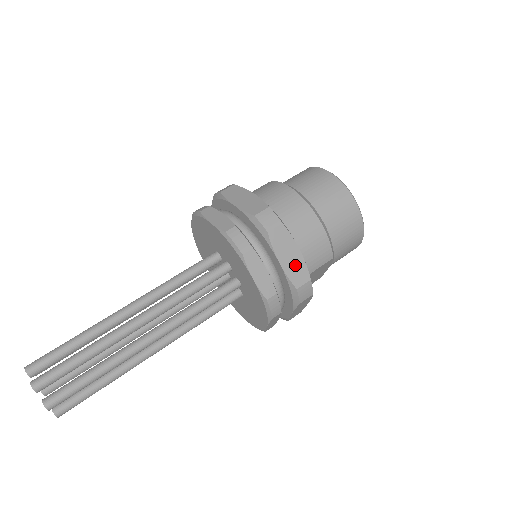
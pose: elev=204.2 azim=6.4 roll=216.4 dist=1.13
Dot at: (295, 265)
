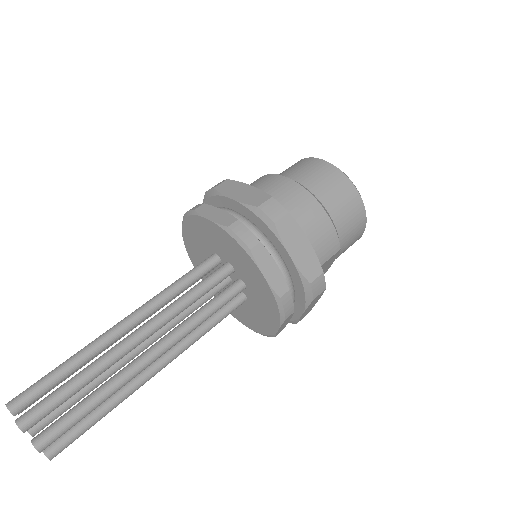
Dot at: (306, 257)
